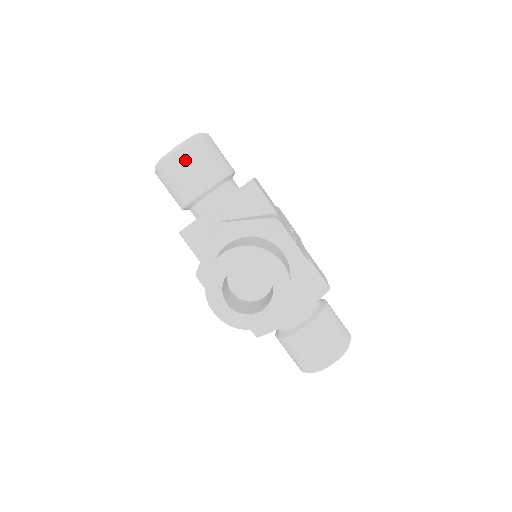
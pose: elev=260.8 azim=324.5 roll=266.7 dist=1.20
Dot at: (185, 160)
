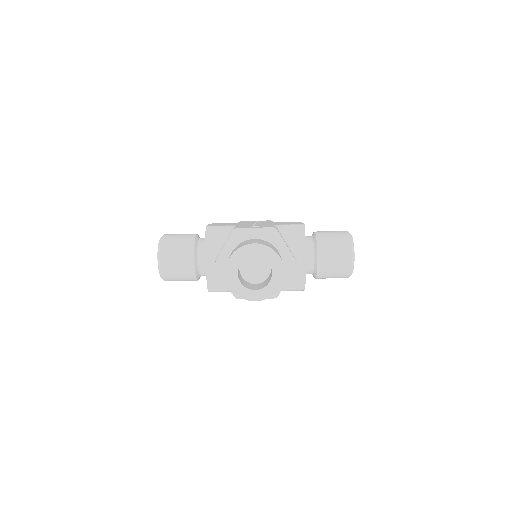
Dot at: (168, 258)
